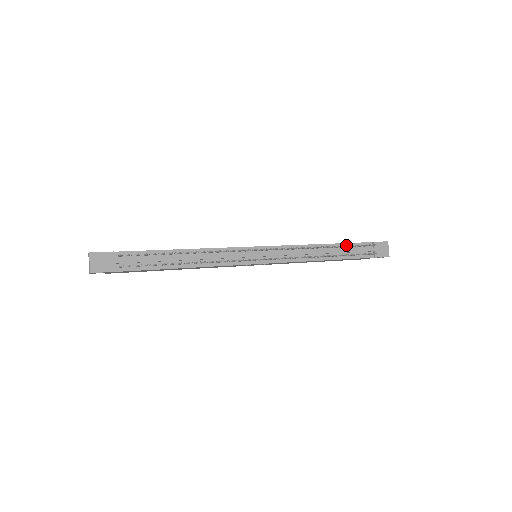
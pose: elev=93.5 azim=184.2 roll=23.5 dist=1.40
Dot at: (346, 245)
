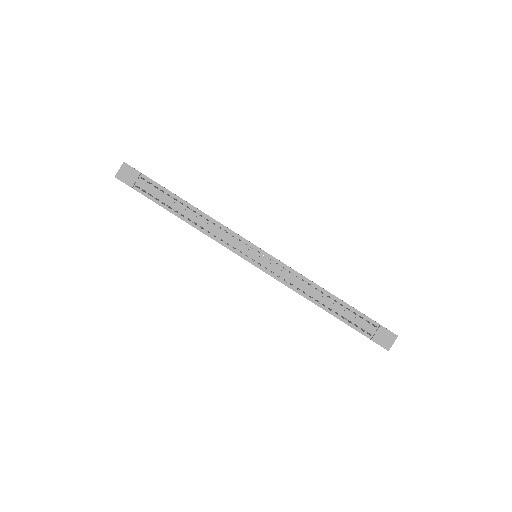
Dot at: (343, 305)
